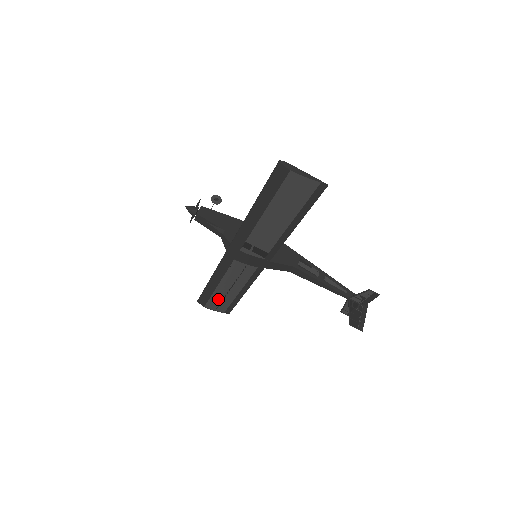
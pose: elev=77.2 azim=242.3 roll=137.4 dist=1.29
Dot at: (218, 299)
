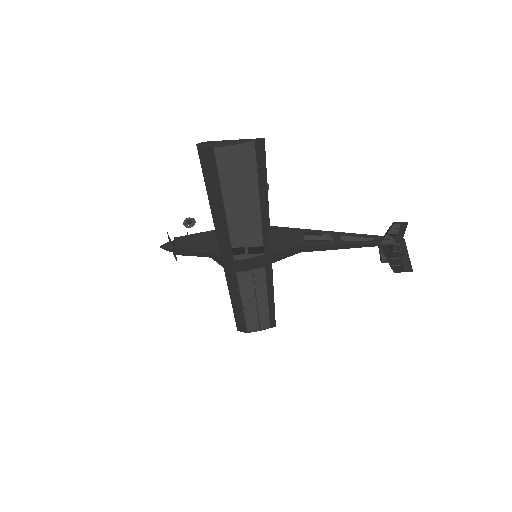
Dot at: (253, 318)
